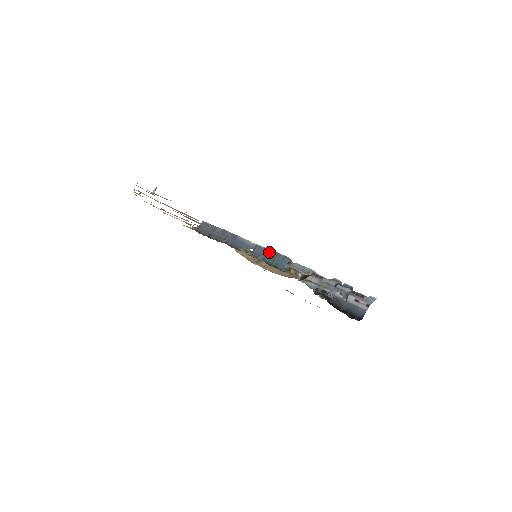
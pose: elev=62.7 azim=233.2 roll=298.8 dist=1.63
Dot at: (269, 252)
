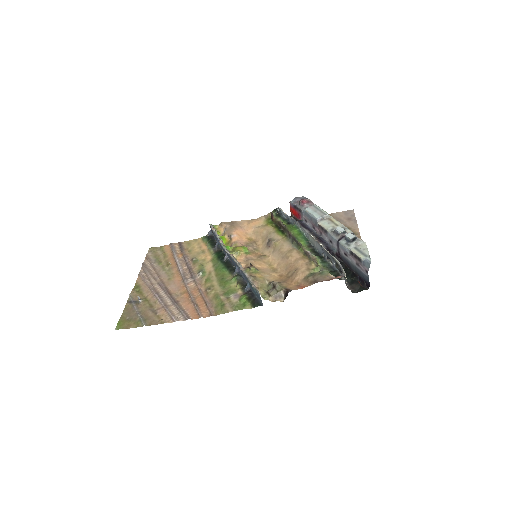
Dot at: (248, 281)
